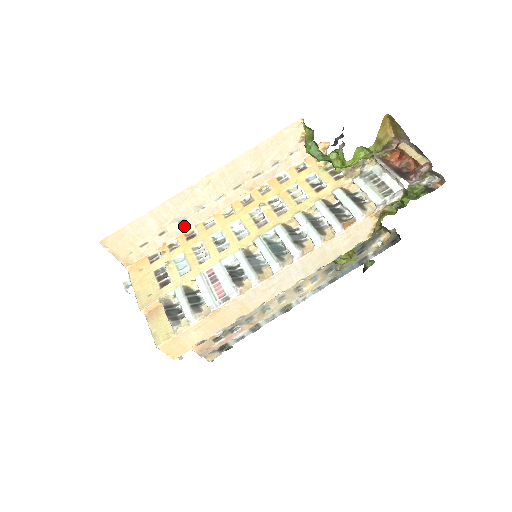
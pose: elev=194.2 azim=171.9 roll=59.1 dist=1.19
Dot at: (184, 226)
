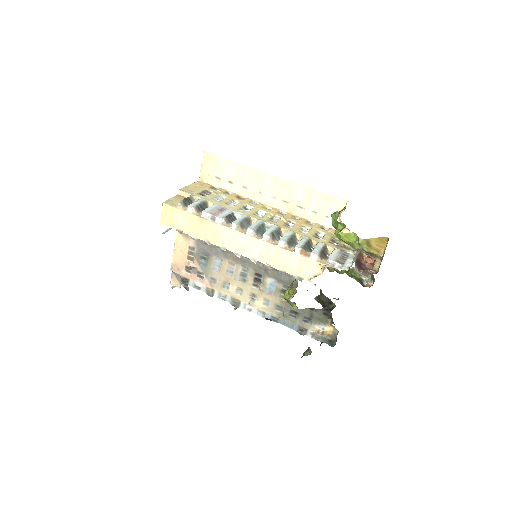
Dot at: (243, 192)
